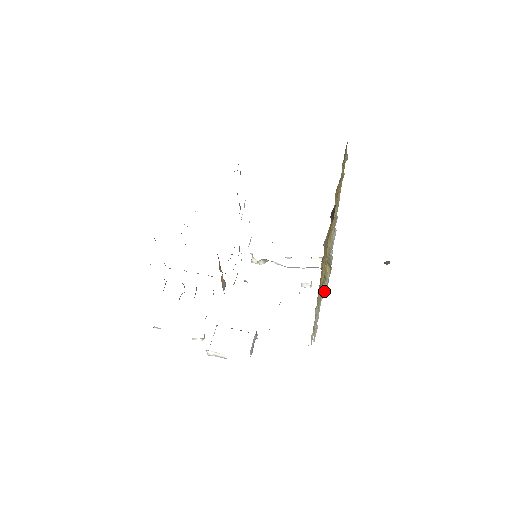
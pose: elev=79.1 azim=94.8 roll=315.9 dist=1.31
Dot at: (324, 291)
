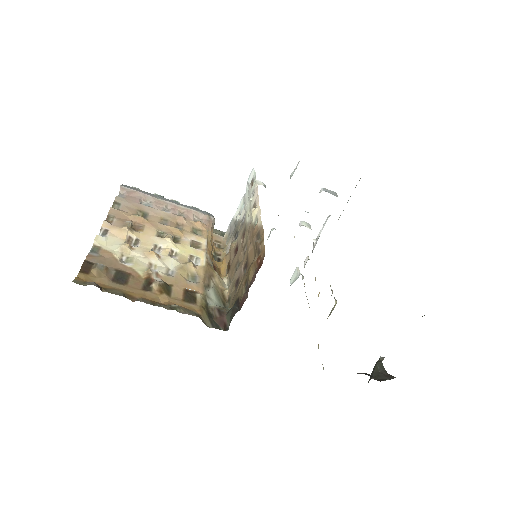
Dot at: occluded
